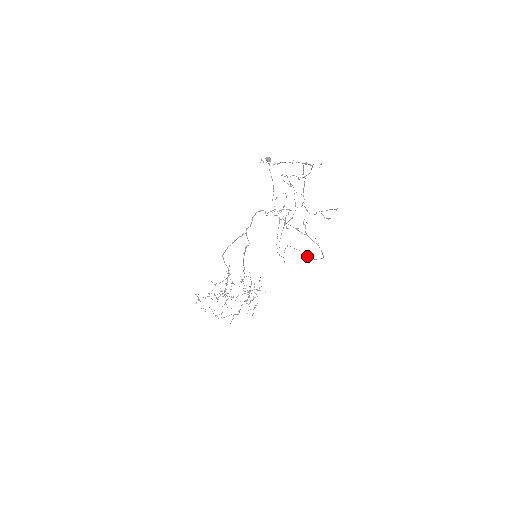
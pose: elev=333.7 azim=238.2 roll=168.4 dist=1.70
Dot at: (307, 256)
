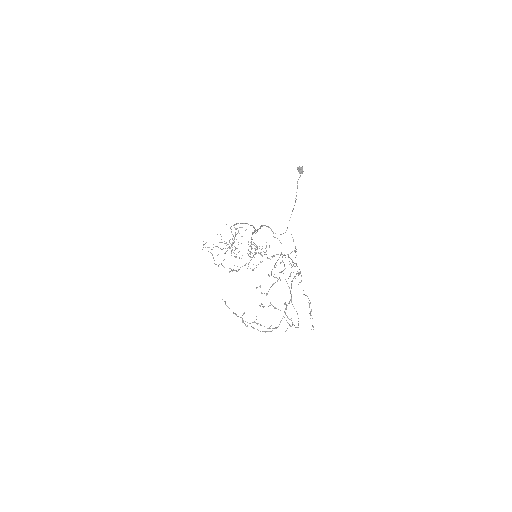
Dot at: (292, 304)
